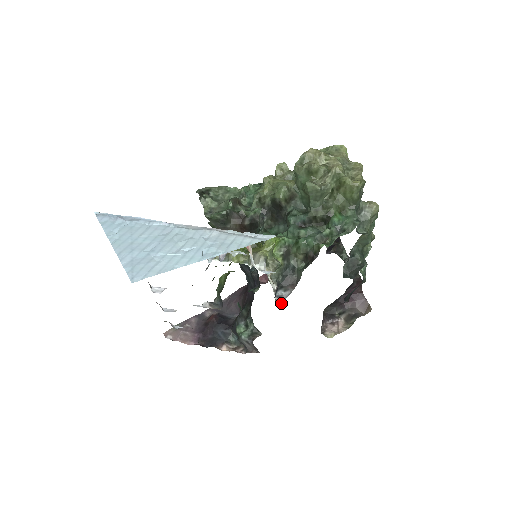
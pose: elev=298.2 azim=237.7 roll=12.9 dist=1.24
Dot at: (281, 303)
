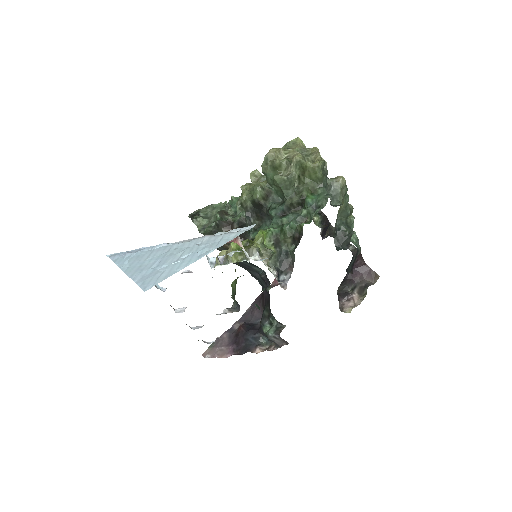
Dot at: (286, 286)
